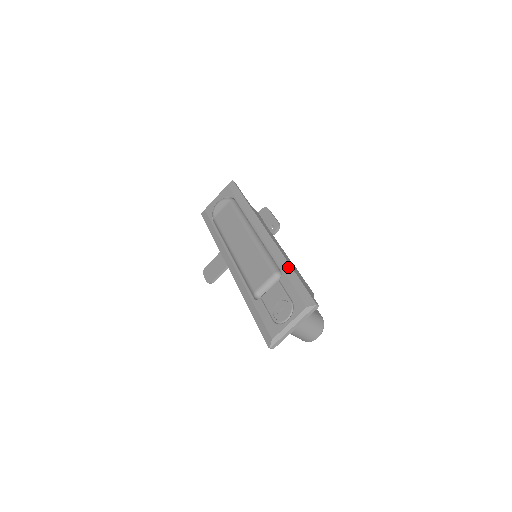
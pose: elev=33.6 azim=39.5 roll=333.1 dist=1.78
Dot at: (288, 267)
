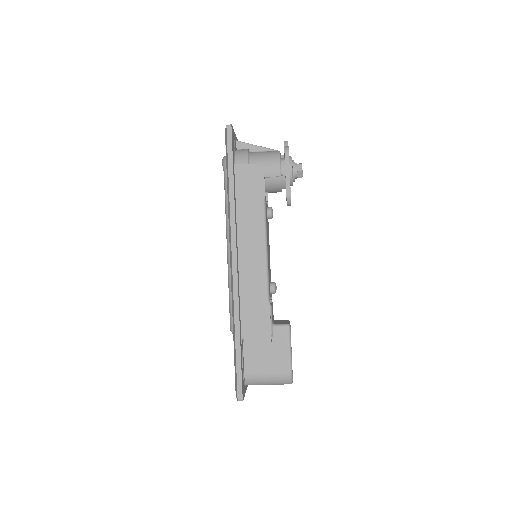
Dot at: (234, 335)
